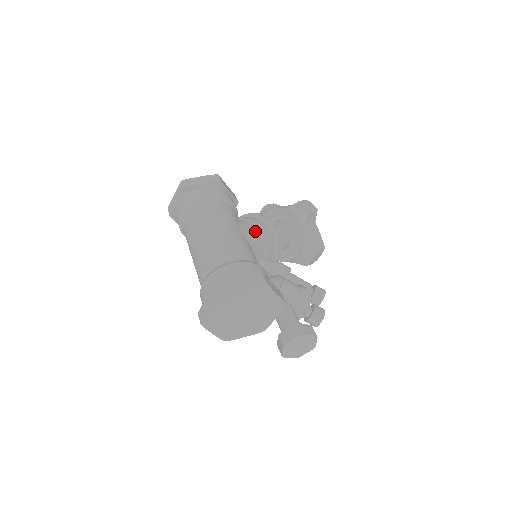
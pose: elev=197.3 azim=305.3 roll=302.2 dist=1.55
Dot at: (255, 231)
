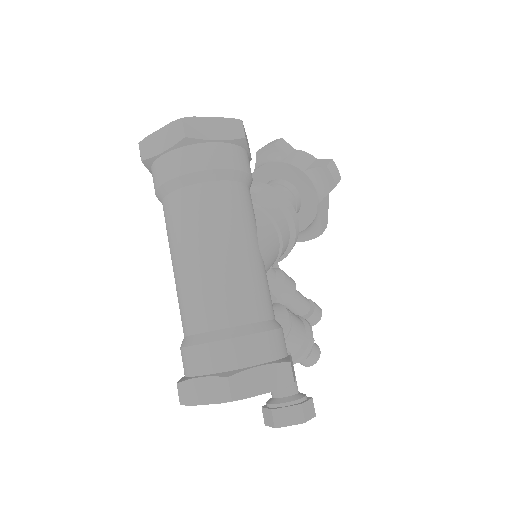
Dot at: (274, 239)
